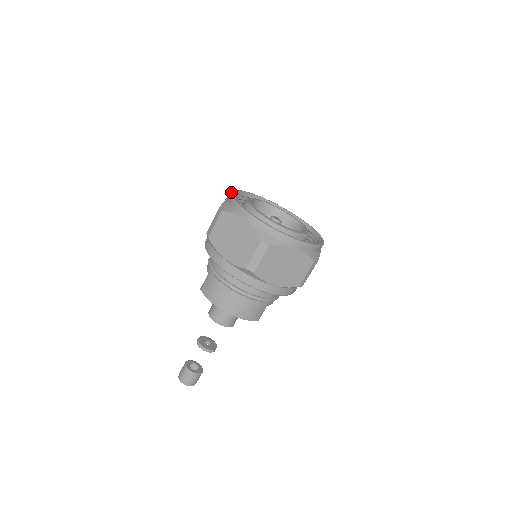
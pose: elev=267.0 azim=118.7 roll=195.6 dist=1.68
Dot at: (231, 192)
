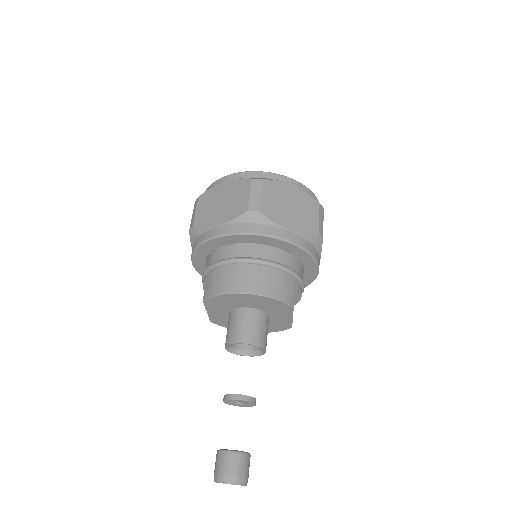
Dot at: occluded
